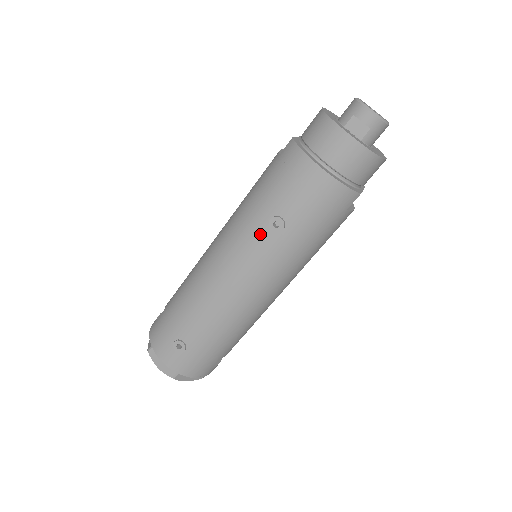
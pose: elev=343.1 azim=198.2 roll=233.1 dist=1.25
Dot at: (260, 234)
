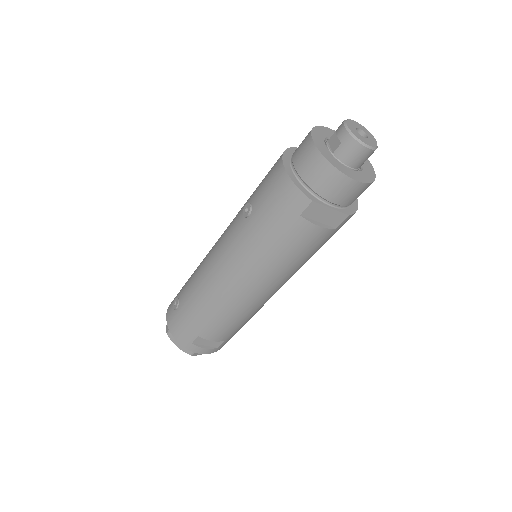
Dot at: (239, 217)
